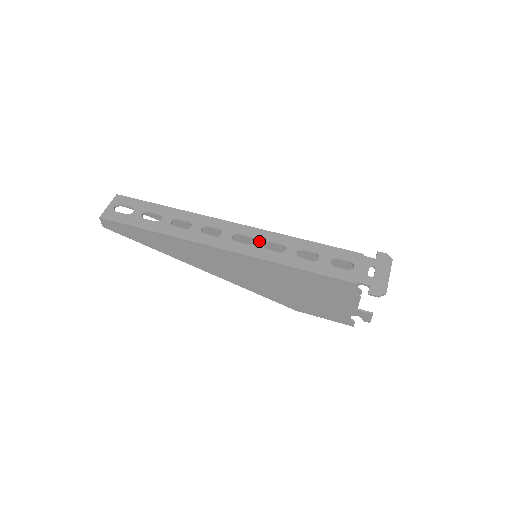
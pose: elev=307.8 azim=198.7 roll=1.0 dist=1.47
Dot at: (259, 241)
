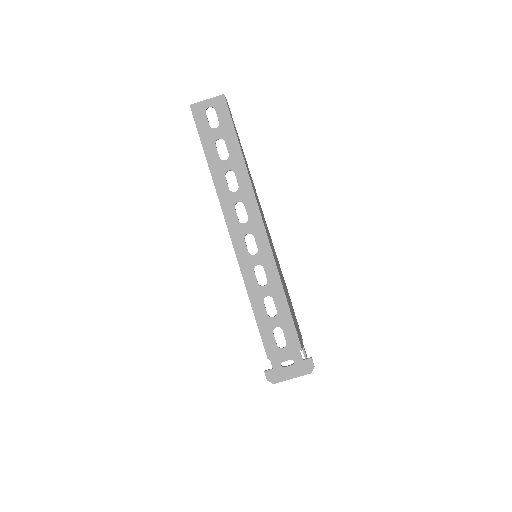
Dot at: (258, 259)
